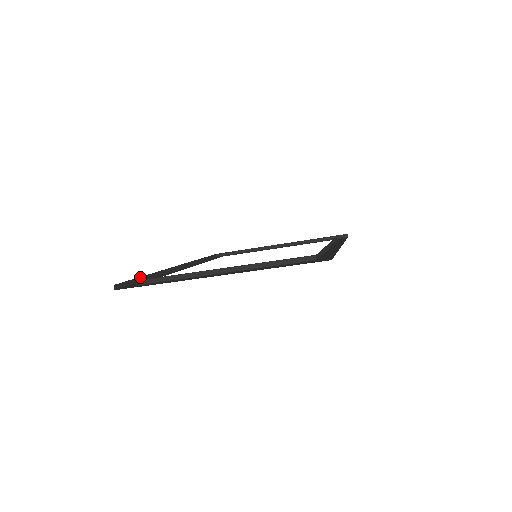
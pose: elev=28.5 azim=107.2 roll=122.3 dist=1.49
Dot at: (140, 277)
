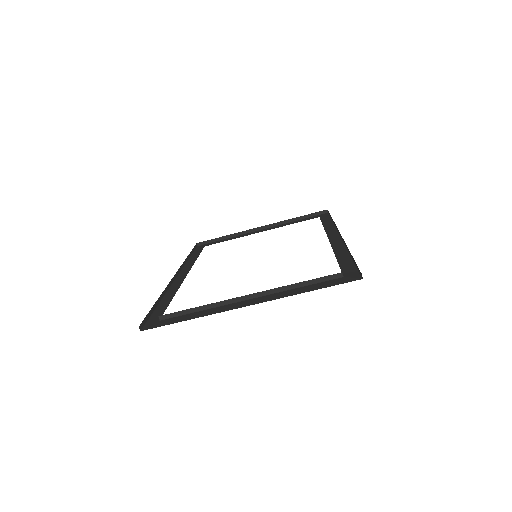
Dot at: (153, 305)
